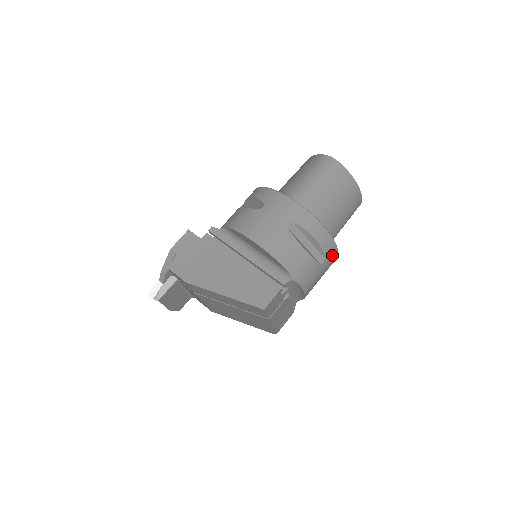
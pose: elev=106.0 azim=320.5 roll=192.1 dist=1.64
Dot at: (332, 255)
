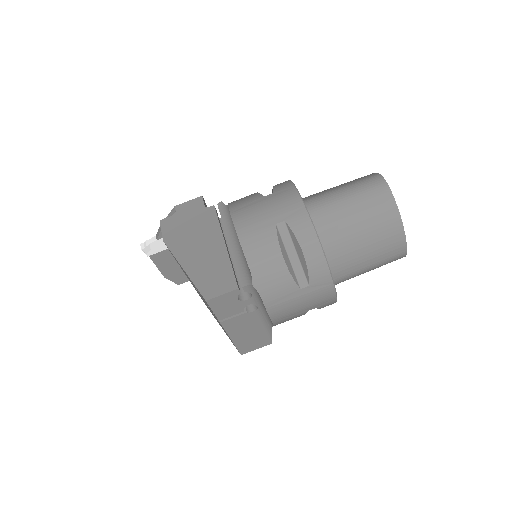
Dot at: (323, 286)
